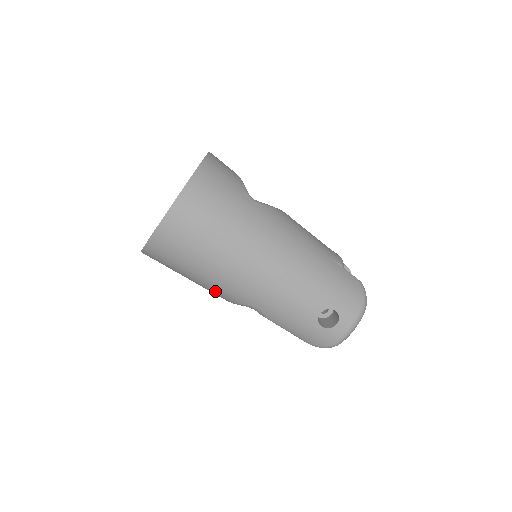
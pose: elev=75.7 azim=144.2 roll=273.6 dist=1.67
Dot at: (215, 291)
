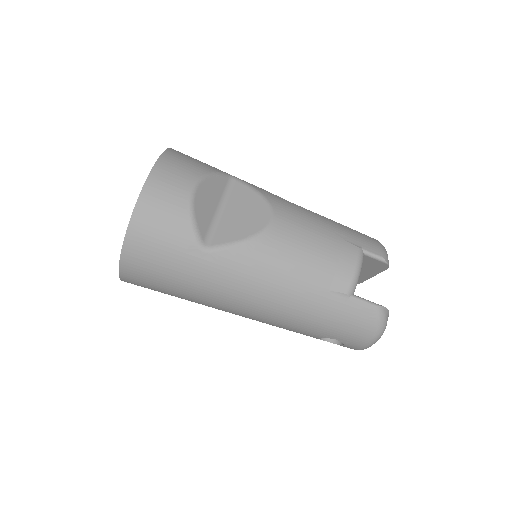
Dot at: occluded
